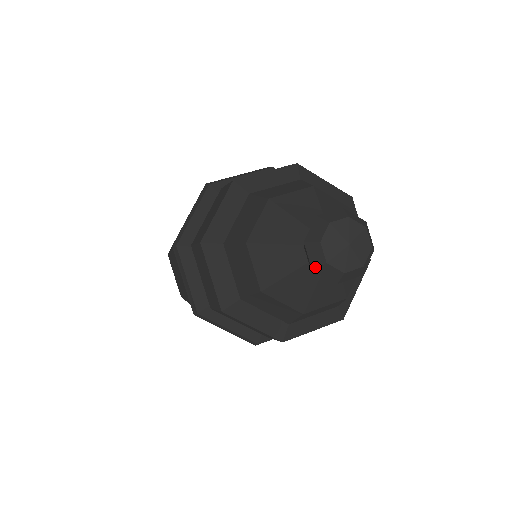
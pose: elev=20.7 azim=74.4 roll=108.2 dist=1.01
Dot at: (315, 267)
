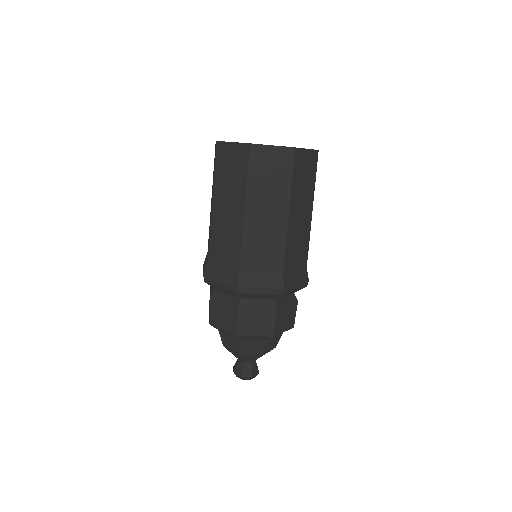
Dot at: occluded
